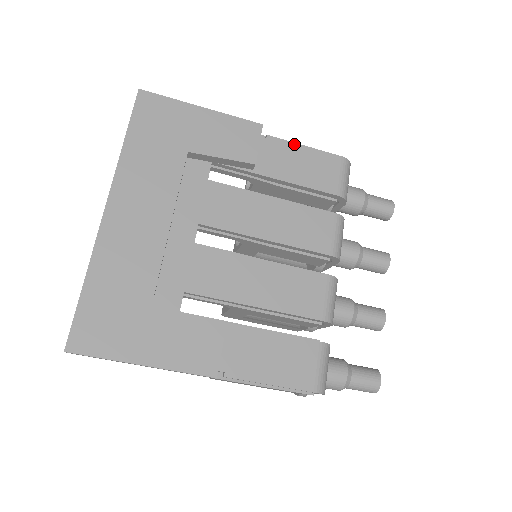
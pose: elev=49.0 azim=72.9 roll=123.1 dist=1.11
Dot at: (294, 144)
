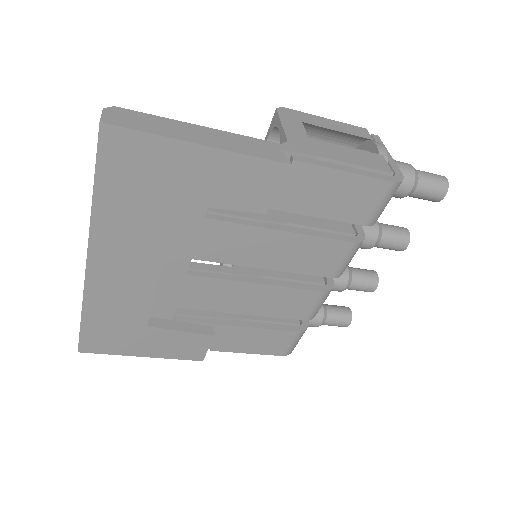
Dot at: (329, 170)
